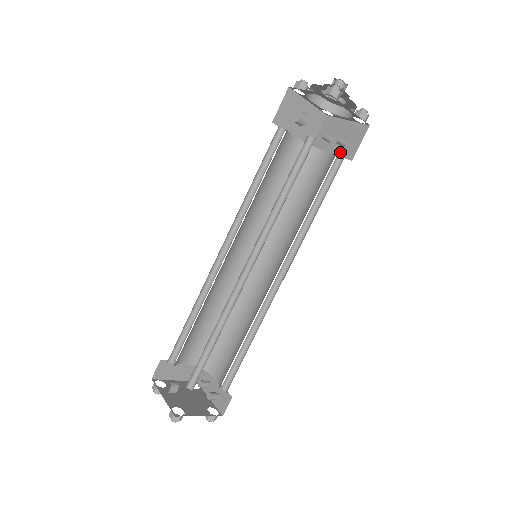
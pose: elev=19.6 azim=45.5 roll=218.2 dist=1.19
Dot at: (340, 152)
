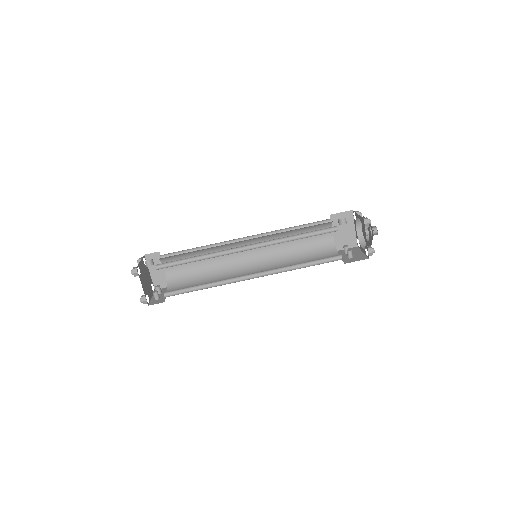
Dot at: (344, 259)
